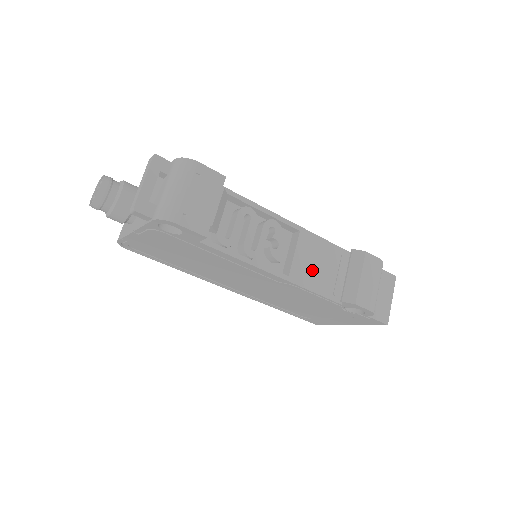
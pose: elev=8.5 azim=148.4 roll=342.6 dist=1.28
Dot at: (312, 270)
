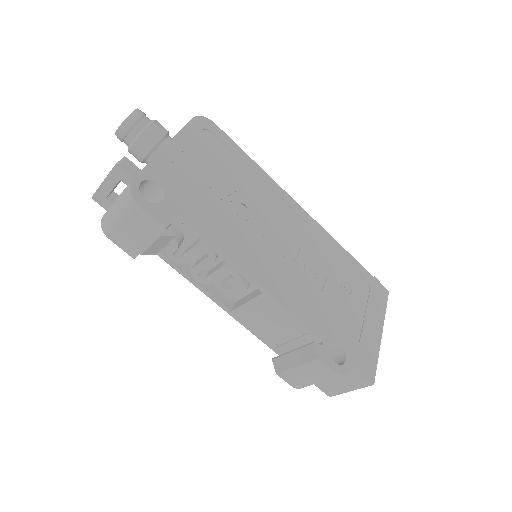
Dot at: (261, 322)
